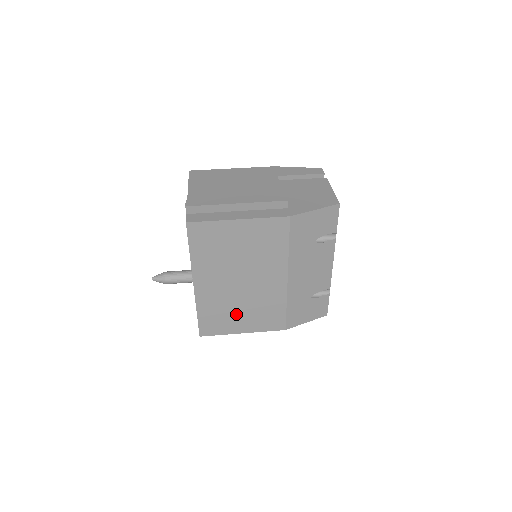
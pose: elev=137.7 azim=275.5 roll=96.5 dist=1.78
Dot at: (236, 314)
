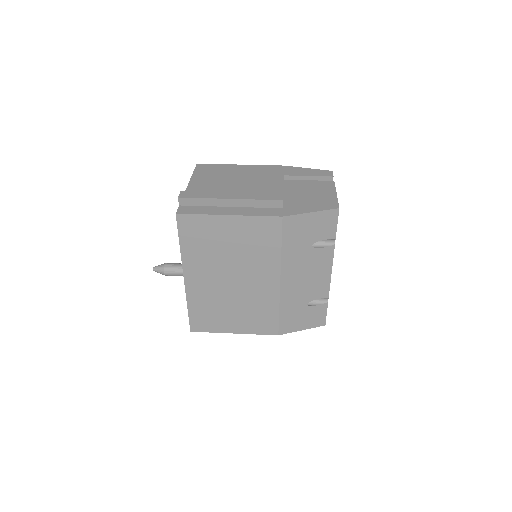
Dot at: (227, 313)
